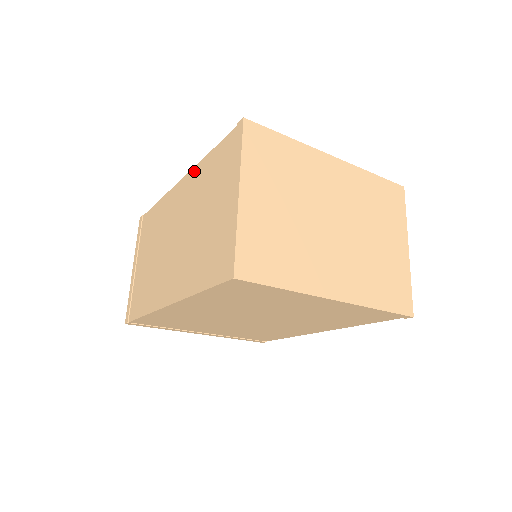
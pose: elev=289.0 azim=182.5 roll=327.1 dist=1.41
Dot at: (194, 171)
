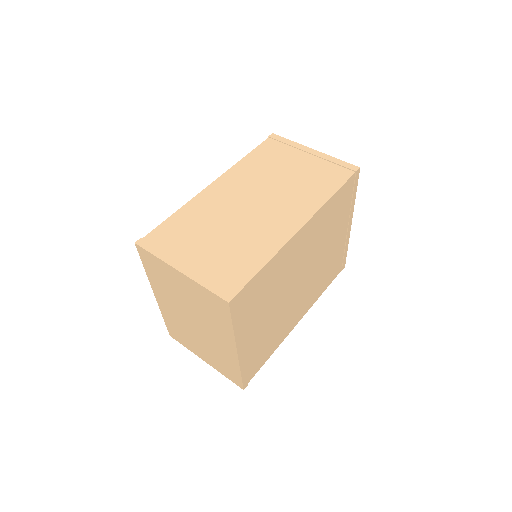
Dot at: (232, 170)
